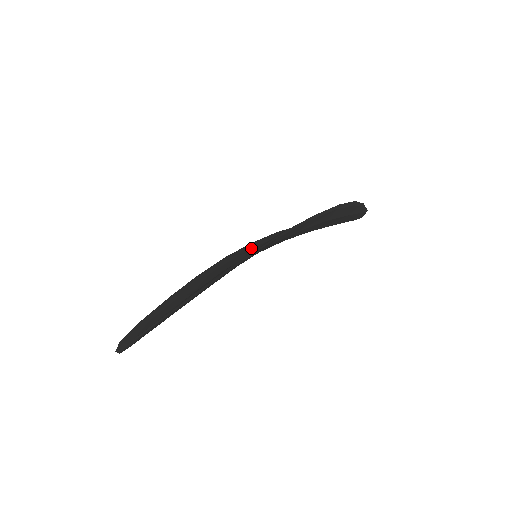
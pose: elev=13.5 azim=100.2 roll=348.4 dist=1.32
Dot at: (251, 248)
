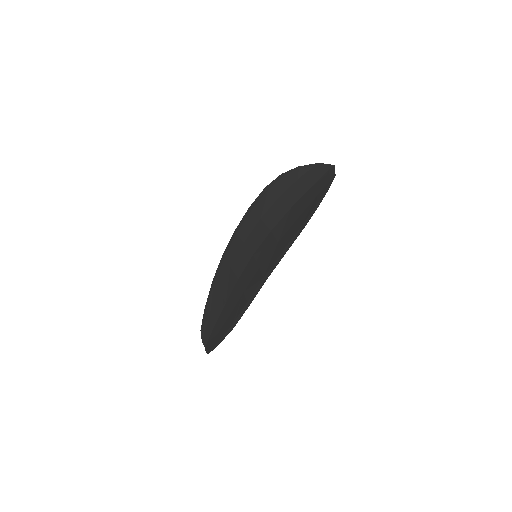
Dot at: (250, 230)
